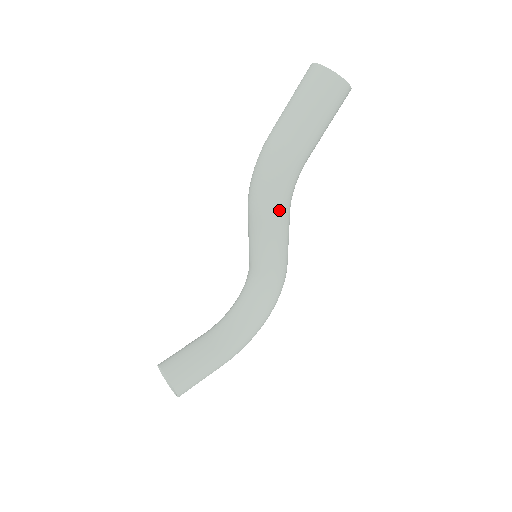
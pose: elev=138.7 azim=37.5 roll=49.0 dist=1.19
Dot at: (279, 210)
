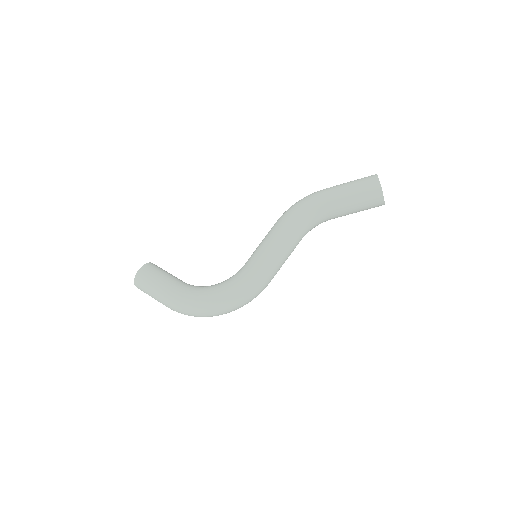
Dot at: (288, 217)
